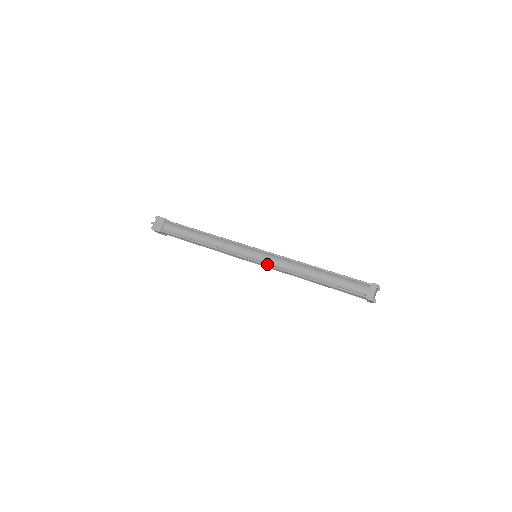
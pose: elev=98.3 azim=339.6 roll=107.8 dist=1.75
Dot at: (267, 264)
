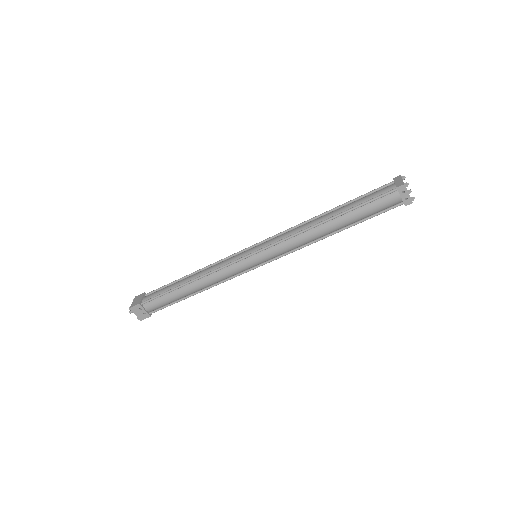
Dot at: (269, 244)
